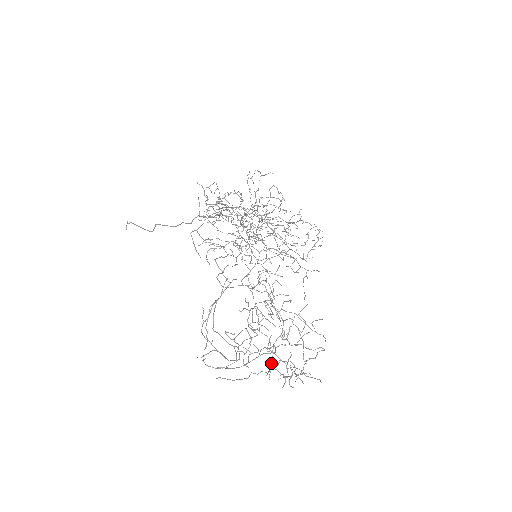
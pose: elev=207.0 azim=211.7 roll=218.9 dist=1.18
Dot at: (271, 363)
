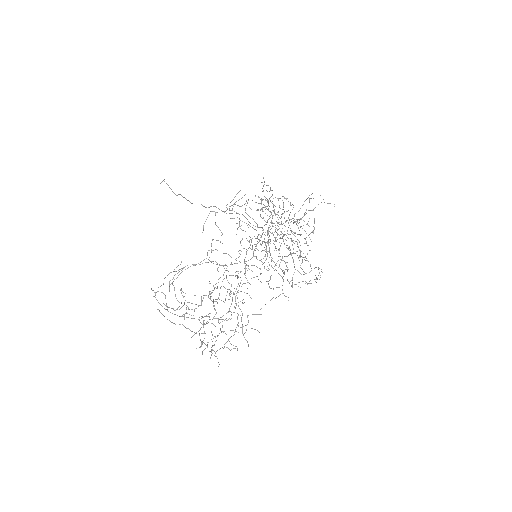
Dot at: (200, 329)
